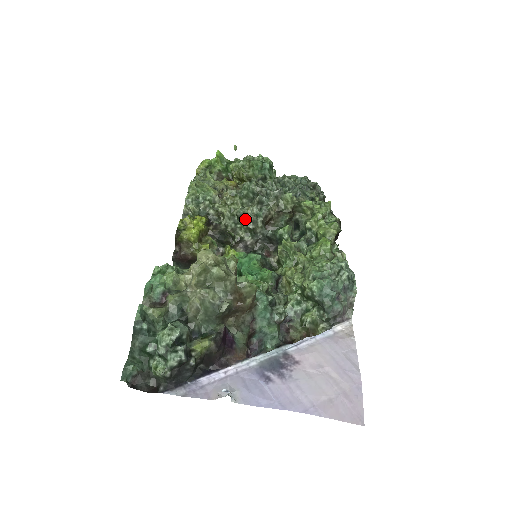
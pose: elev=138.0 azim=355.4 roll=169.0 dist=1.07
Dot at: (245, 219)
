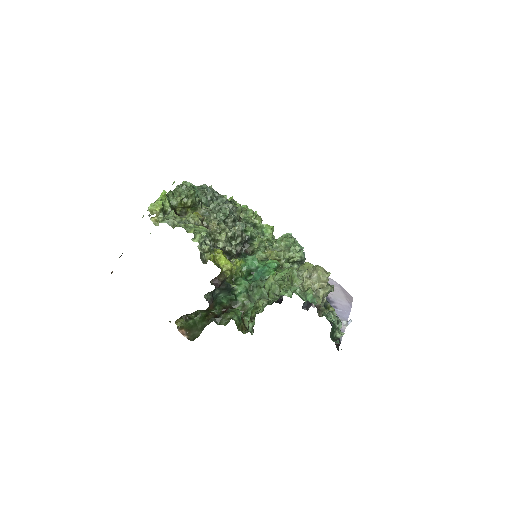
Dot at: (237, 237)
